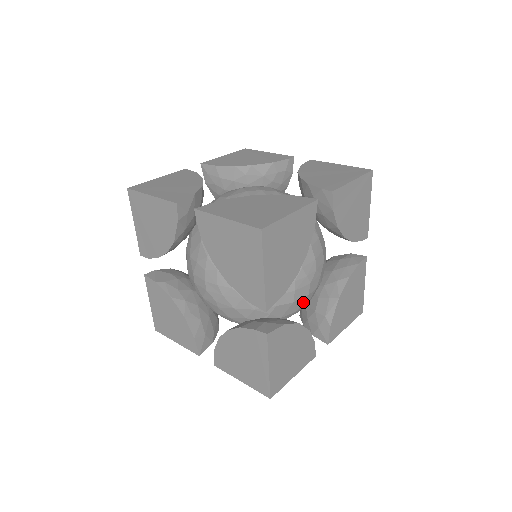
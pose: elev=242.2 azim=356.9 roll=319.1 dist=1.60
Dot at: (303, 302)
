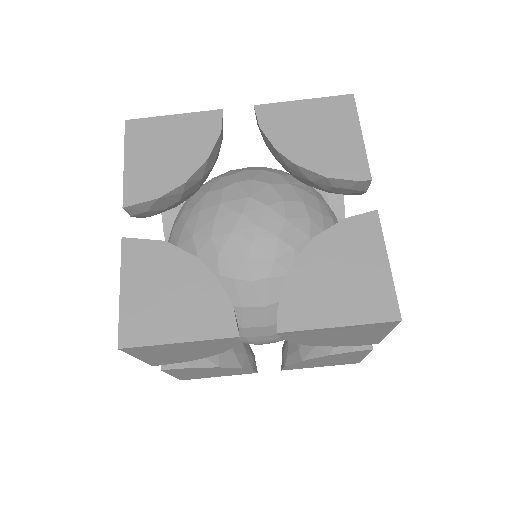
Dot at: occluded
